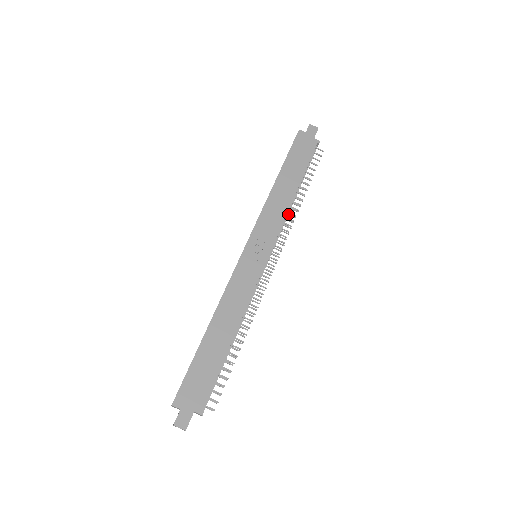
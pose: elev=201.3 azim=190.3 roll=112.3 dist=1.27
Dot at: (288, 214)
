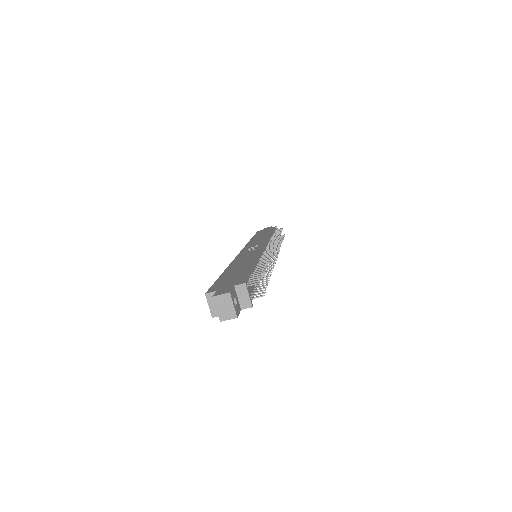
Dot at: (271, 240)
